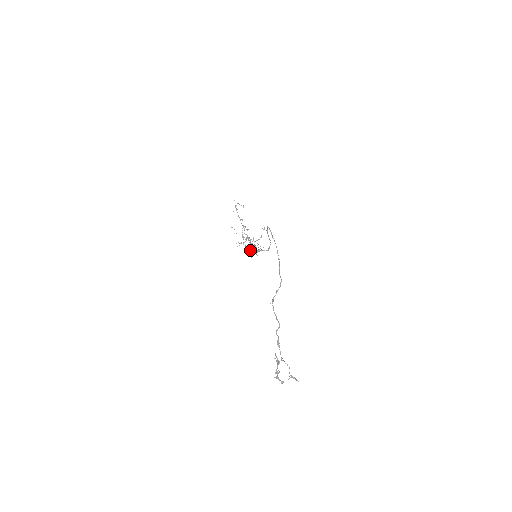
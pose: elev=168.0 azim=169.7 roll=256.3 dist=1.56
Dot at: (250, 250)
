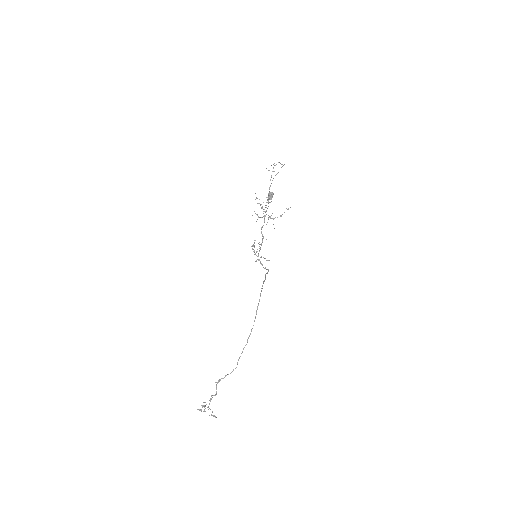
Dot at: (254, 246)
